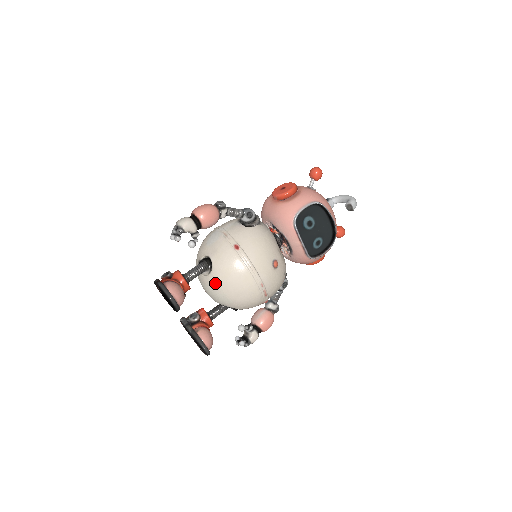
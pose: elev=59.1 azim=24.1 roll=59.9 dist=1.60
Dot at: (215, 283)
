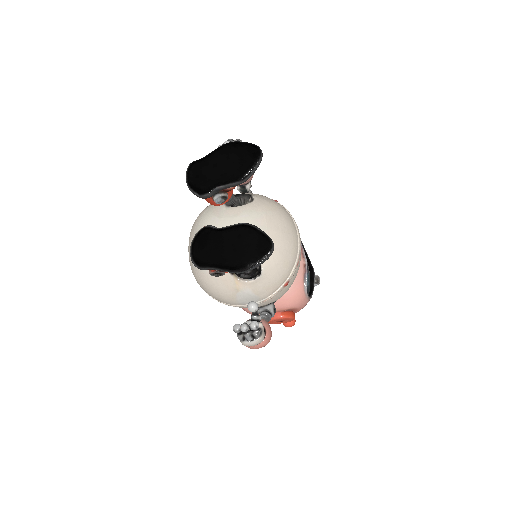
Dot at: (258, 211)
